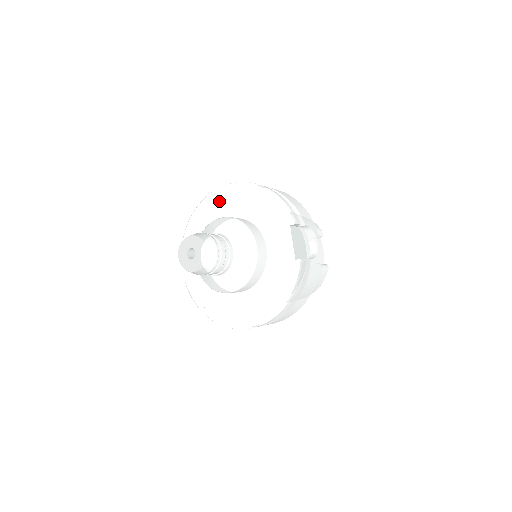
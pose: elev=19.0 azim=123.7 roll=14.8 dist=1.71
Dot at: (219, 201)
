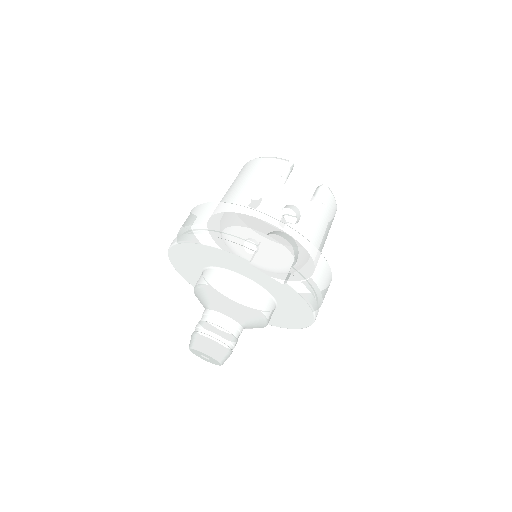
Dot at: (180, 260)
